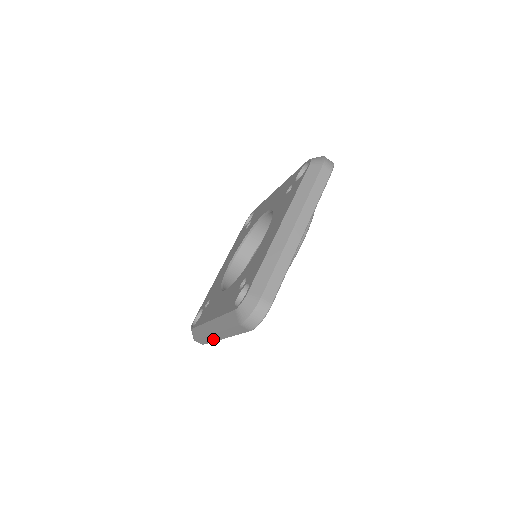
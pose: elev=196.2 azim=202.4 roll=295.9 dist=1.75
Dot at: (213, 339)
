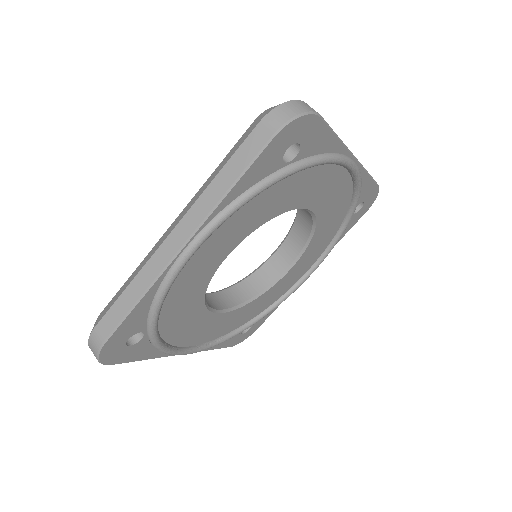
Dot at: occluded
